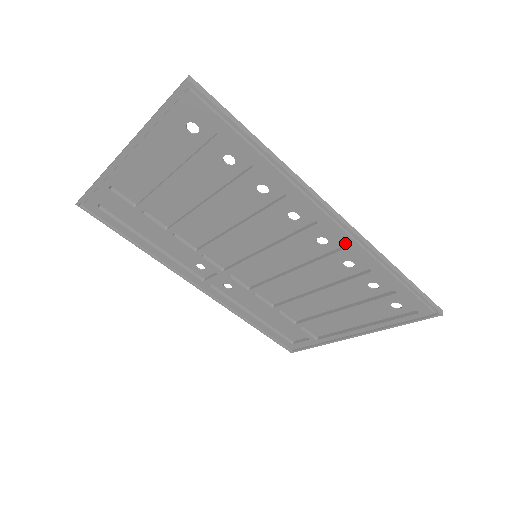
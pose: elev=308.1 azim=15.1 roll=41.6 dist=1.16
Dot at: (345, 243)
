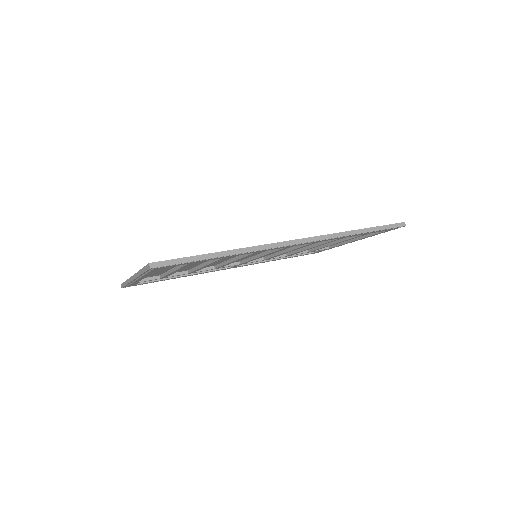
Dot at: occluded
